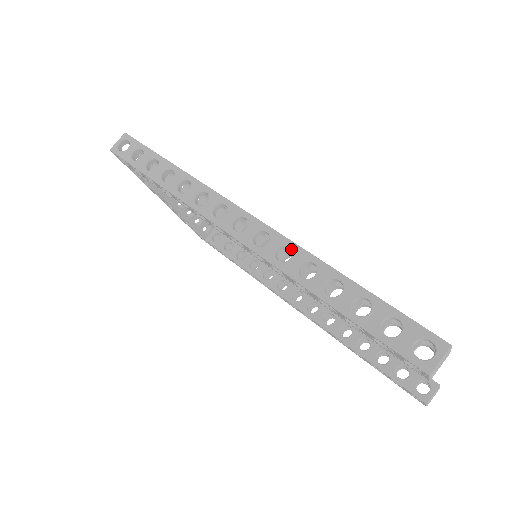
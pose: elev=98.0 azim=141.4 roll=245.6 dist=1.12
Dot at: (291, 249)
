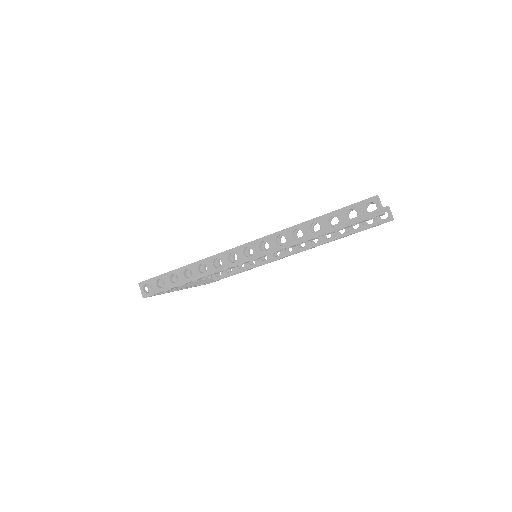
Dot at: occluded
